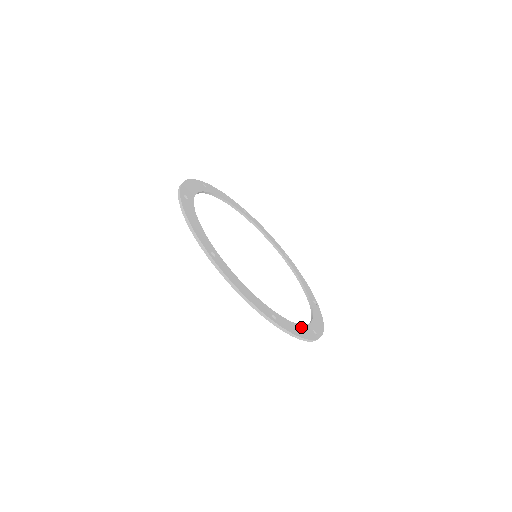
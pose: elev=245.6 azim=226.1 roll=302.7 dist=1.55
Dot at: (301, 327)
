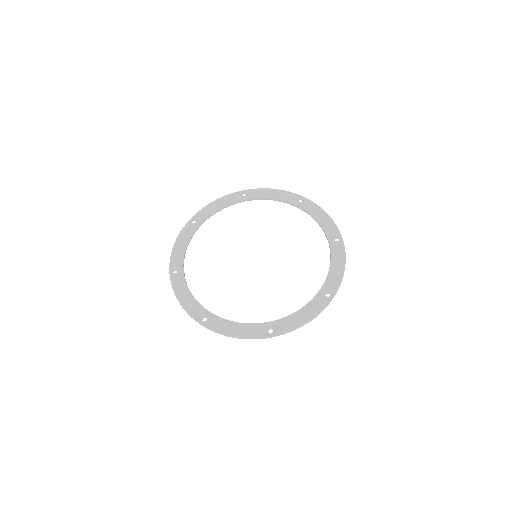
Dot at: (246, 326)
